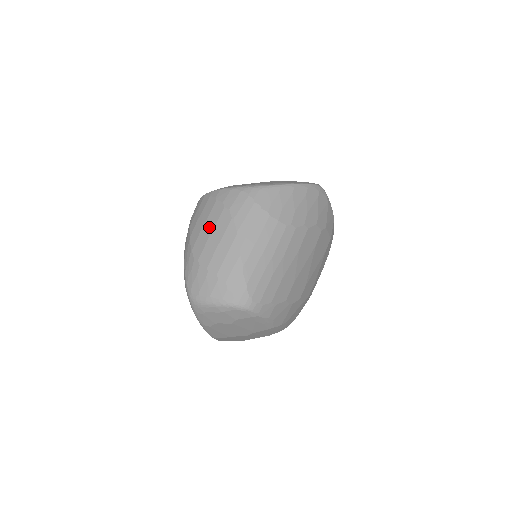
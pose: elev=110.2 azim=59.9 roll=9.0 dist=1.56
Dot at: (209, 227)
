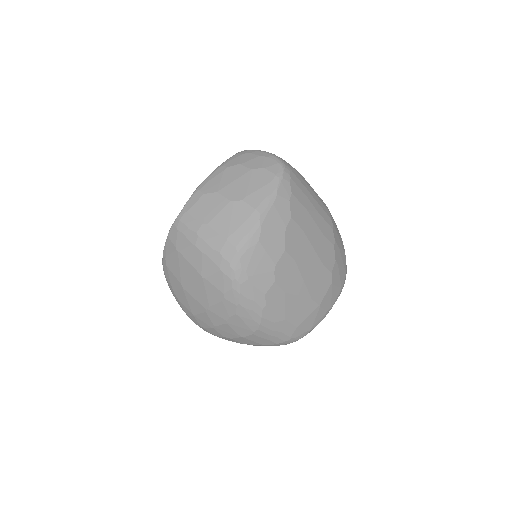
Dot at: occluded
